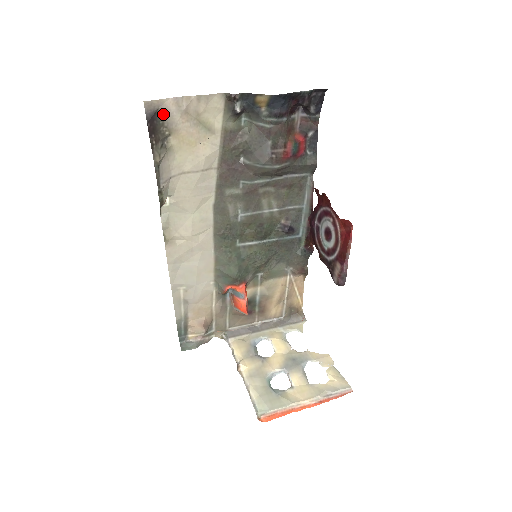
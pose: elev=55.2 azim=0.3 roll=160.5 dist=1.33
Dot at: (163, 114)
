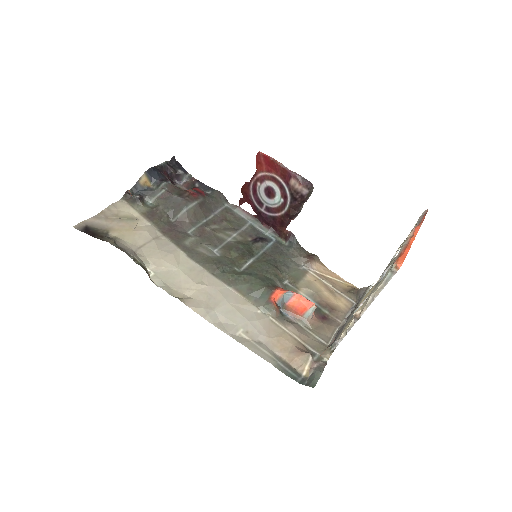
Dot at: (92, 226)
